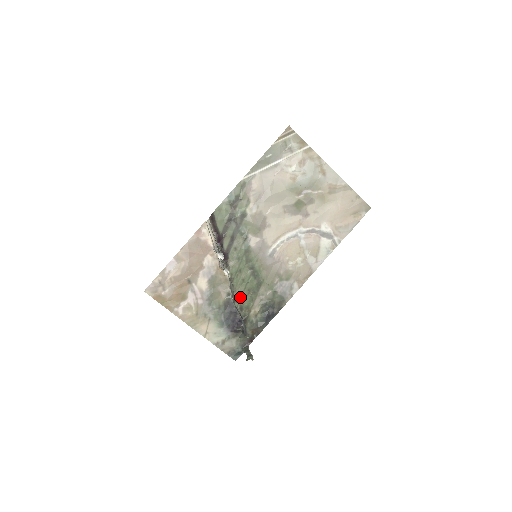
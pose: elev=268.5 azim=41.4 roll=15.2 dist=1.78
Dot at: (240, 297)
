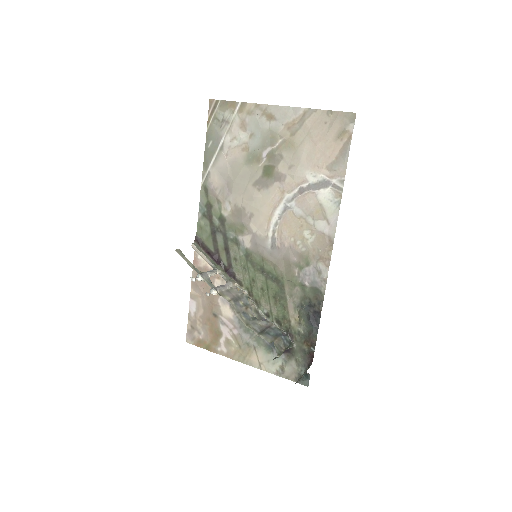
Dot at: (270, 309)
